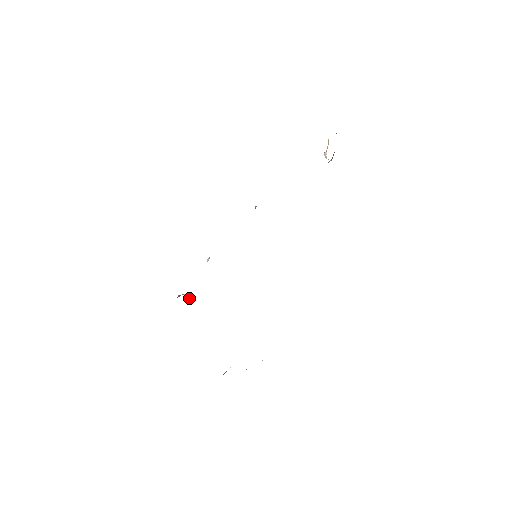
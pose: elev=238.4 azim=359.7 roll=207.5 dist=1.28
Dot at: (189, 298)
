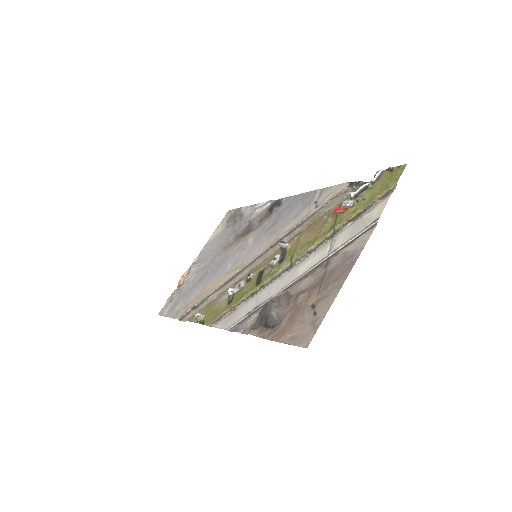
Dot at: (204, 313)
